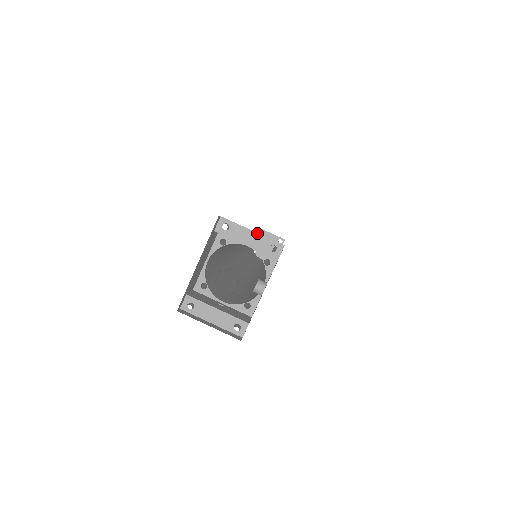
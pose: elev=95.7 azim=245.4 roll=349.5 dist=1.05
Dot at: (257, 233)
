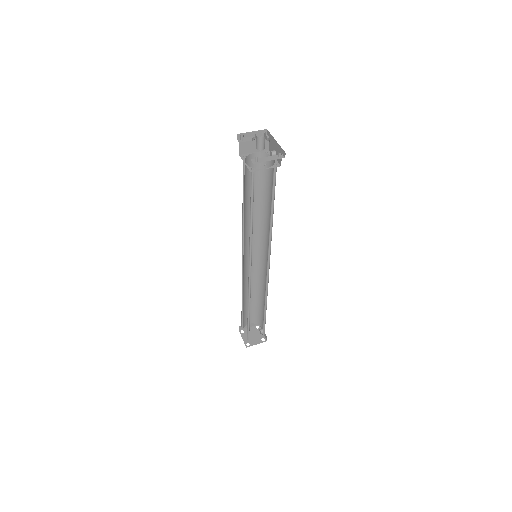
Dot at: (254, 136)
